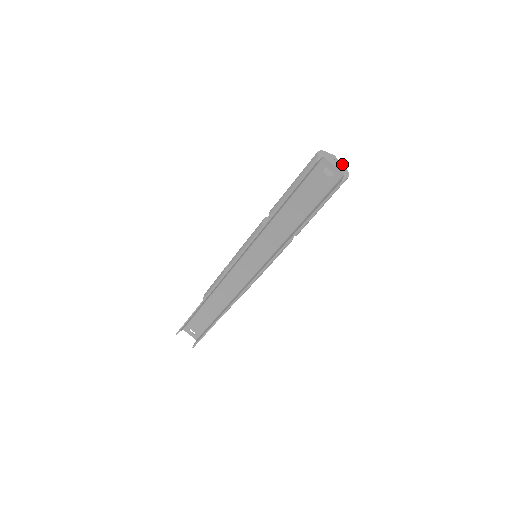
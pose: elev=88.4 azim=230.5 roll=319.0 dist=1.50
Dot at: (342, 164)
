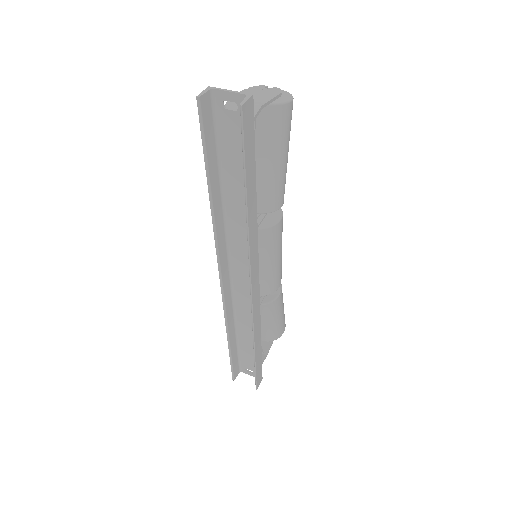
Dot at: (276, 90)
